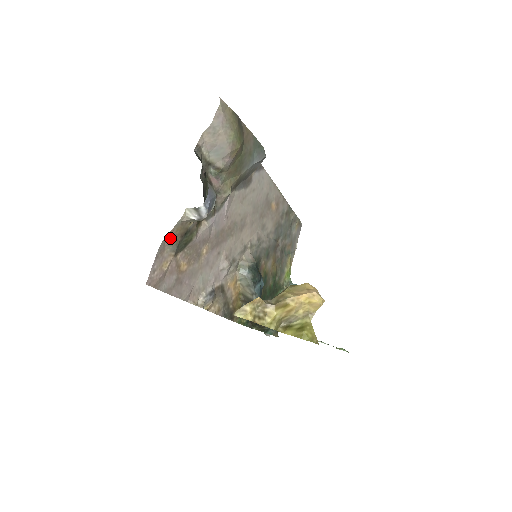
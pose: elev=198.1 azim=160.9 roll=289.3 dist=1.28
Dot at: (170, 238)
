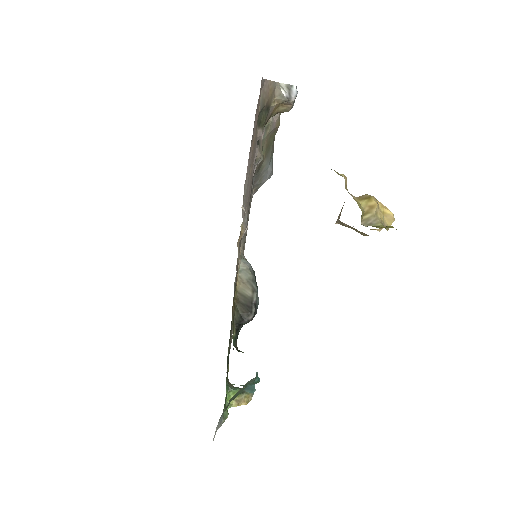
Dot at: (265, 89)
